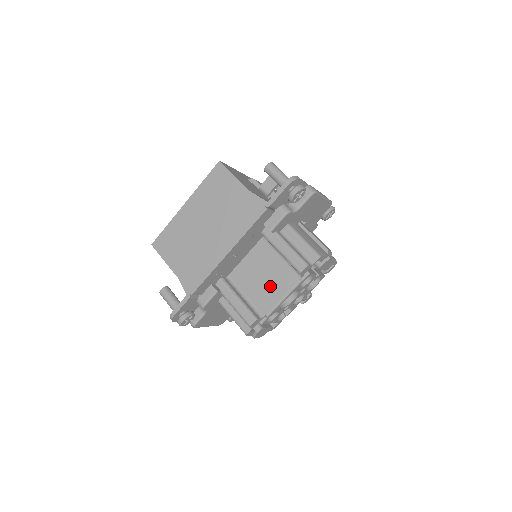
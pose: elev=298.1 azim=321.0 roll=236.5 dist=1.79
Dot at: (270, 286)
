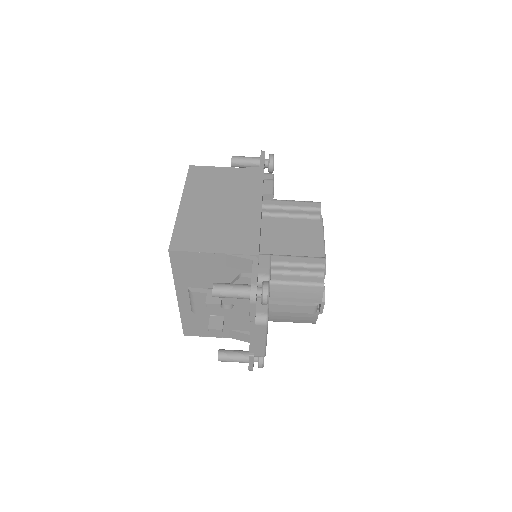
Dot at: (304, 239)
